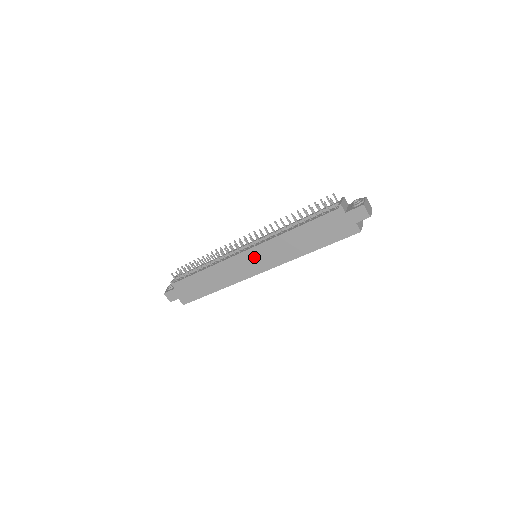
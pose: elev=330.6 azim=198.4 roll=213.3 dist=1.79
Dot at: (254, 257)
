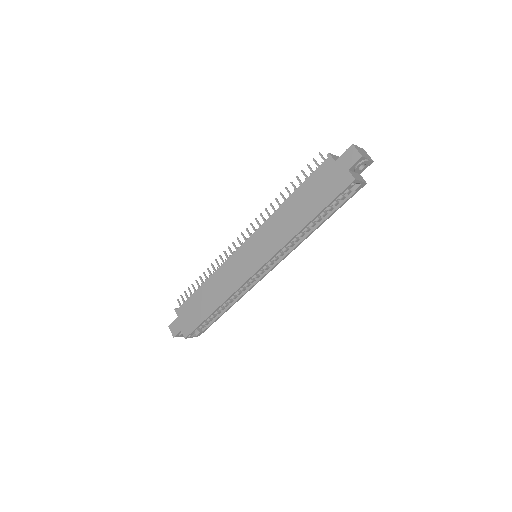
Dot at: (250, 251)
